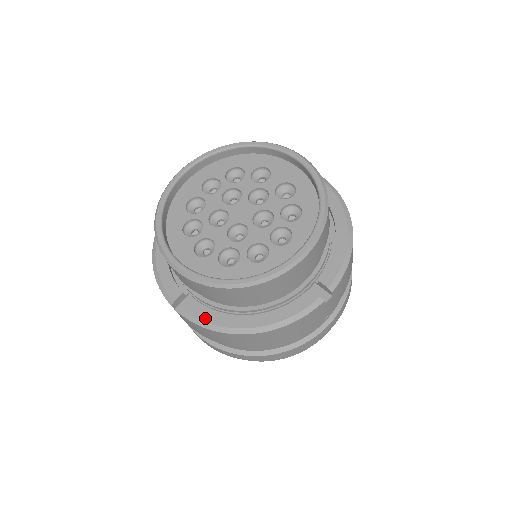
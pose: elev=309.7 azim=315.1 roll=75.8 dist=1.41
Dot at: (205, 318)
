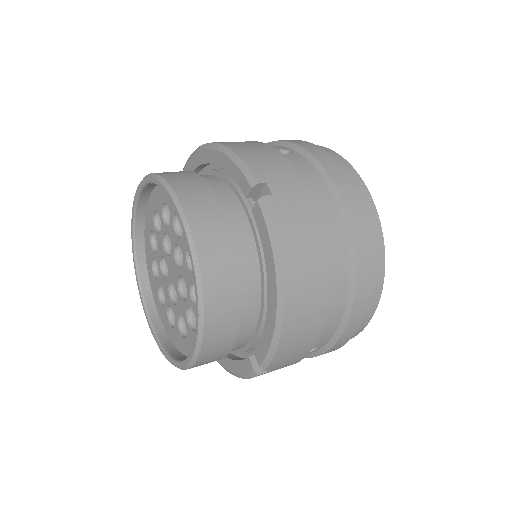
Dot at: occluded
